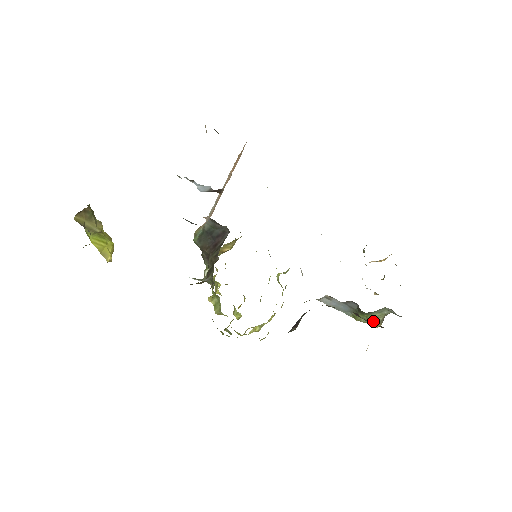
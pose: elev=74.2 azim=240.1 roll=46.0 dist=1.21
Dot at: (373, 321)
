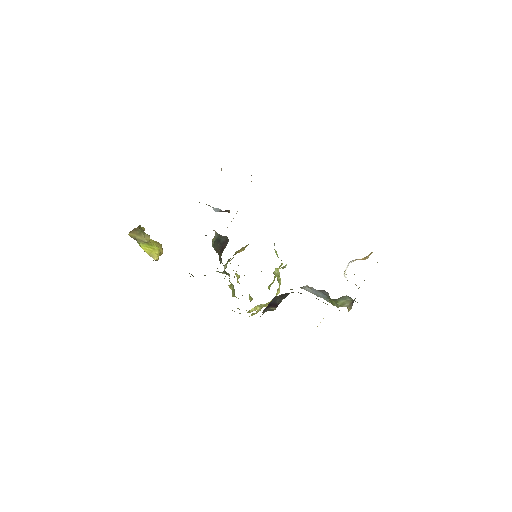
Dot at: (343, 306)
